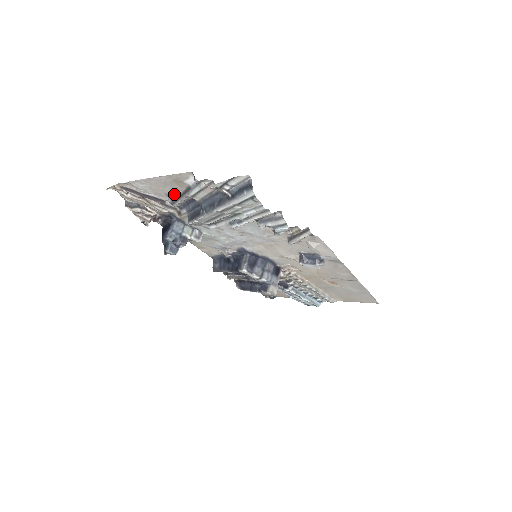
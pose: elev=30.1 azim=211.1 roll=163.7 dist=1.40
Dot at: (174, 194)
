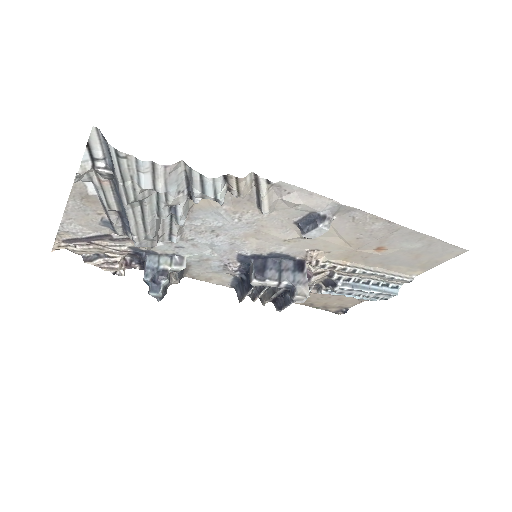
Dot at: (105, 219)
